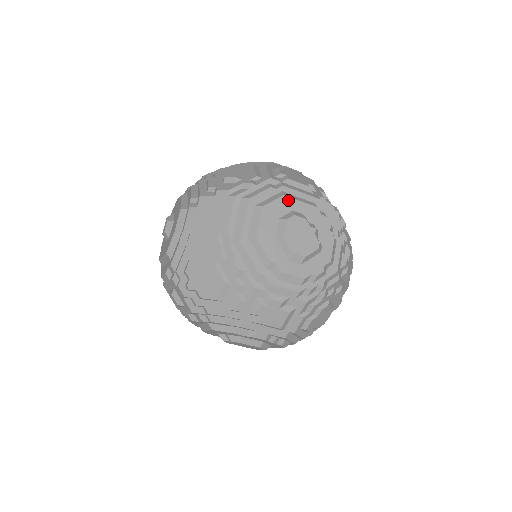
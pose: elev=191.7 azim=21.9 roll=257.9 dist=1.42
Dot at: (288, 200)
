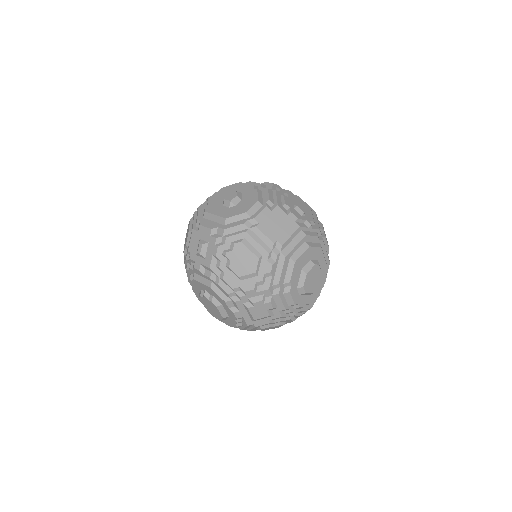
Dot at: (321, 252)
